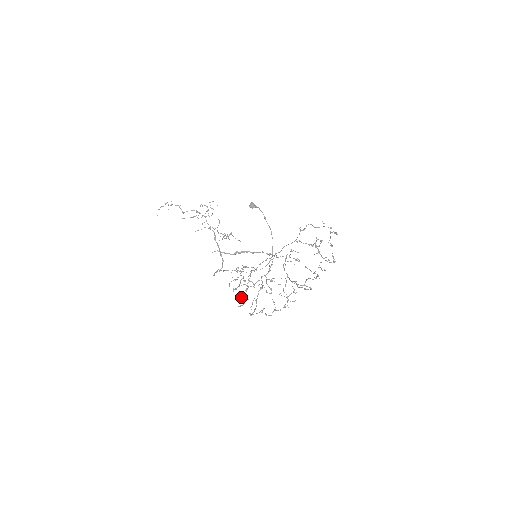
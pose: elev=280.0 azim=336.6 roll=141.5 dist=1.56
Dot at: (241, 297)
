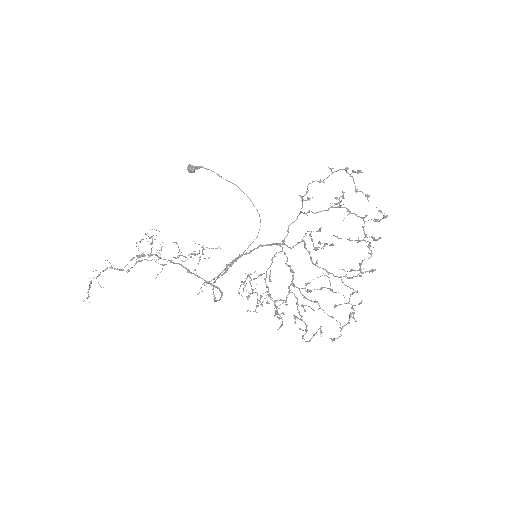
Dot at: occluded
